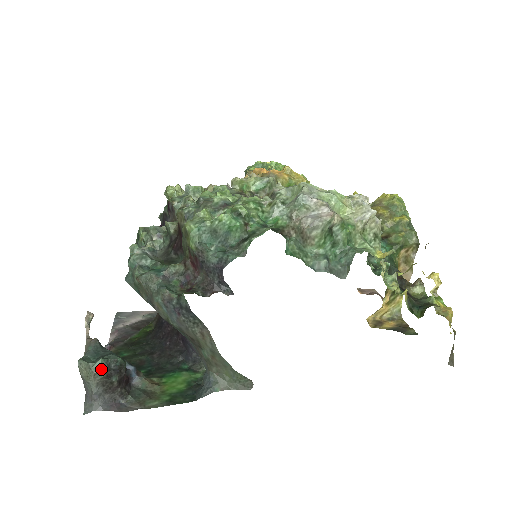
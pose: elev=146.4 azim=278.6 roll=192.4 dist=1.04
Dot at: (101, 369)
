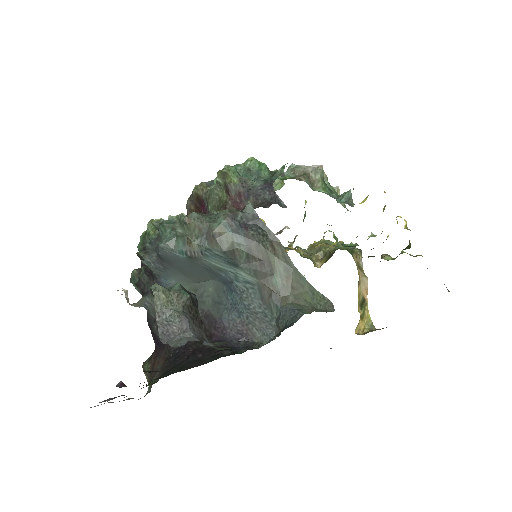
Dot at: (183, 290)
